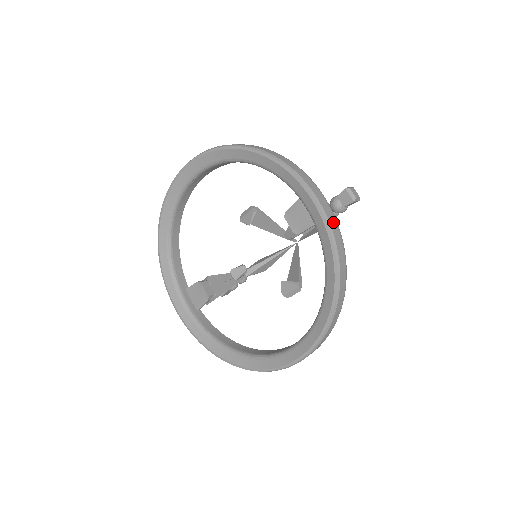
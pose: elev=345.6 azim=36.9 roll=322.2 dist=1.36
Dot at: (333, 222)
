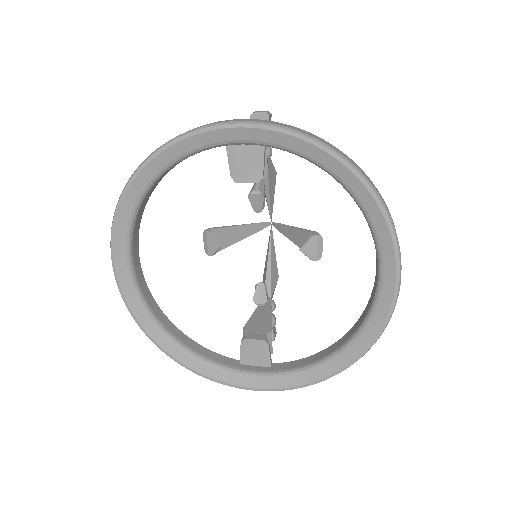
Dot at: (274, 123)
